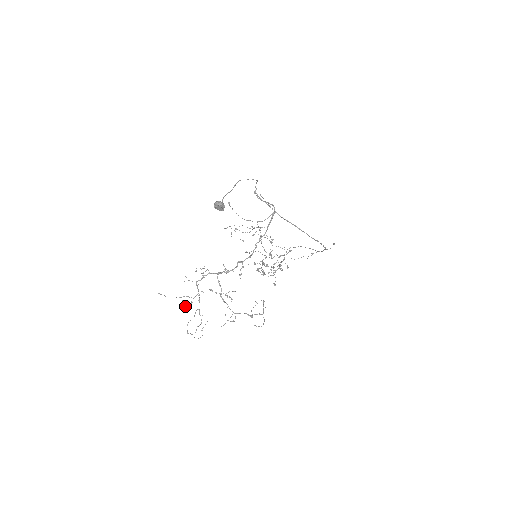
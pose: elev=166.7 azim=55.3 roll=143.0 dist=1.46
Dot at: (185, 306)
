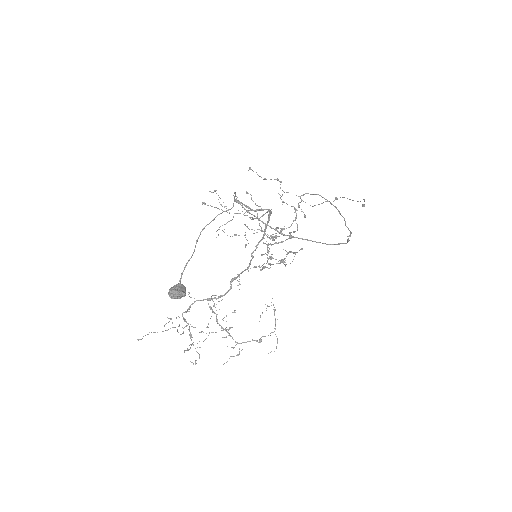
Dot at: (177, 331)
